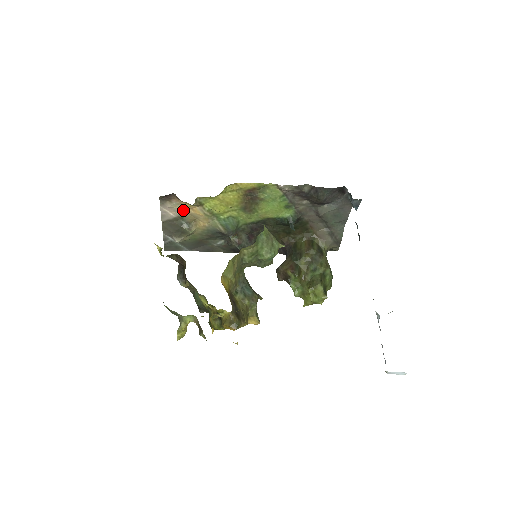
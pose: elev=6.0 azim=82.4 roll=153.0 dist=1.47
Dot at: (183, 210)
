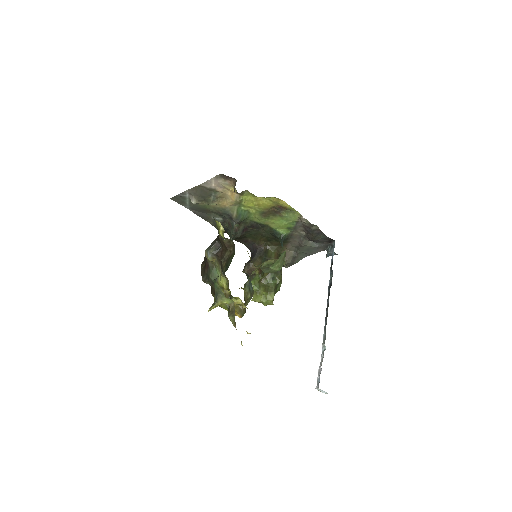
Dot at: (224, 188)
